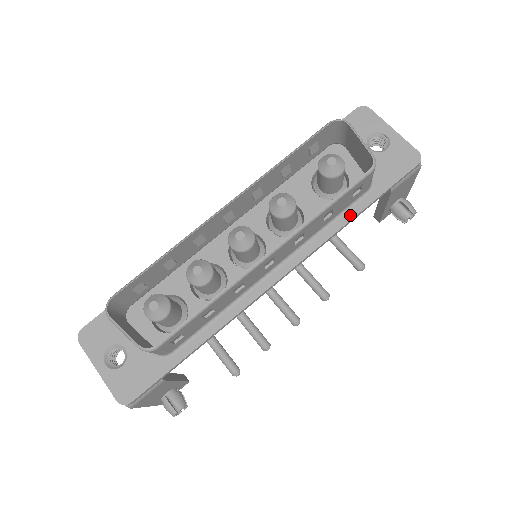
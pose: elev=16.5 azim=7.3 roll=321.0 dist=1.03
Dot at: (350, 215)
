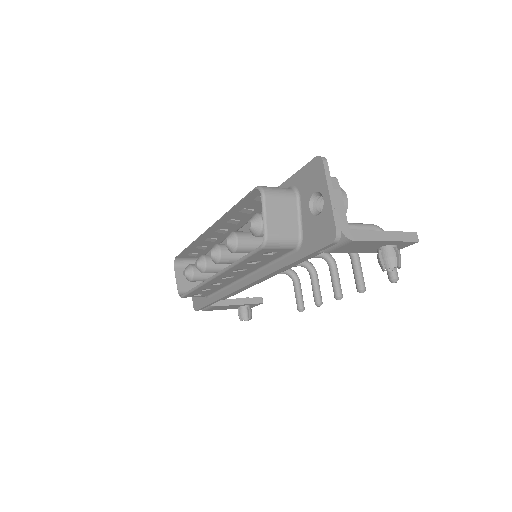
Dot at: (283, 263)
